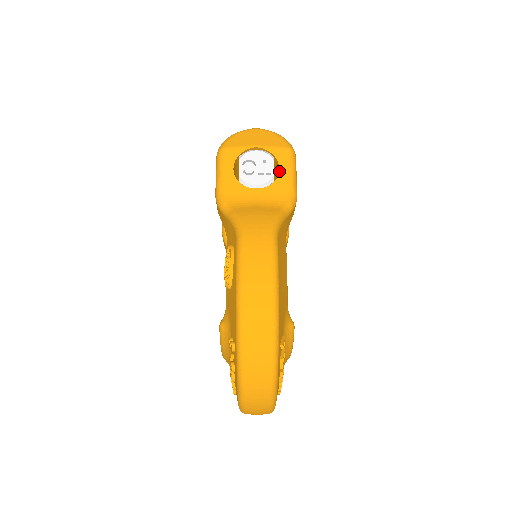
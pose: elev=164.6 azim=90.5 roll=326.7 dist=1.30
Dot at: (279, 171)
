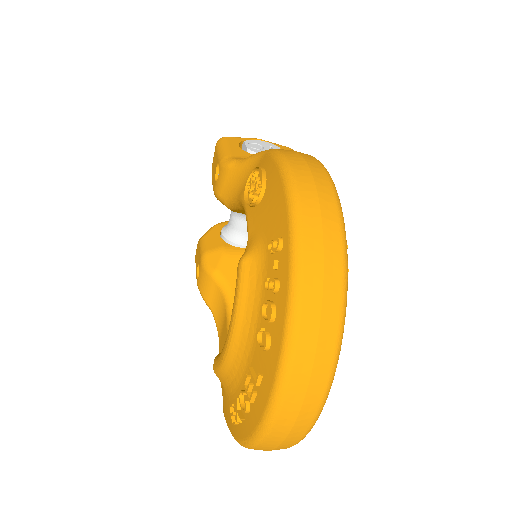
Dot at: occluded
